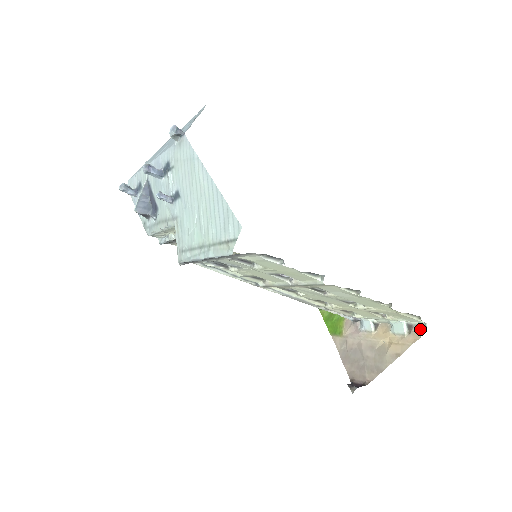
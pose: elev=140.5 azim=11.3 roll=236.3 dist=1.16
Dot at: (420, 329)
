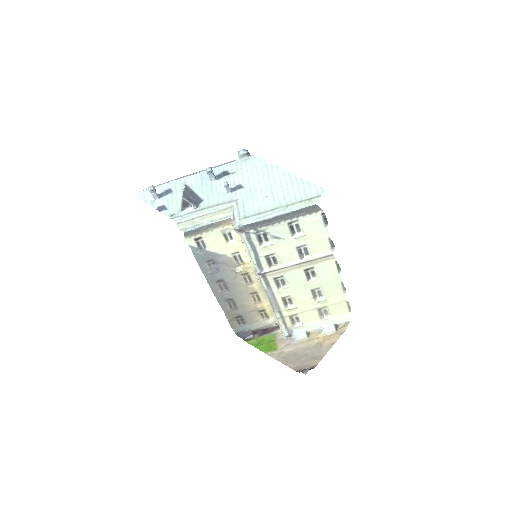
Dot at: (344, 325)
